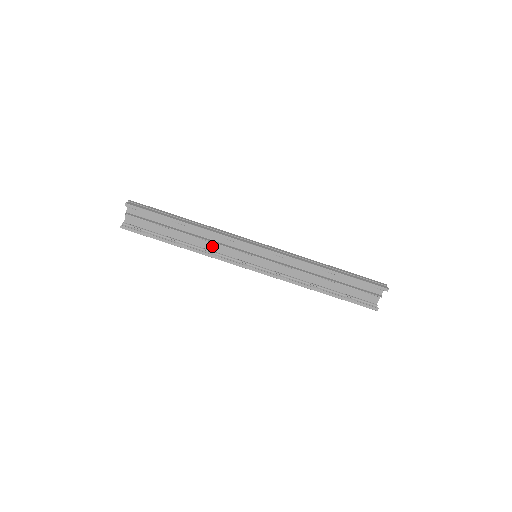
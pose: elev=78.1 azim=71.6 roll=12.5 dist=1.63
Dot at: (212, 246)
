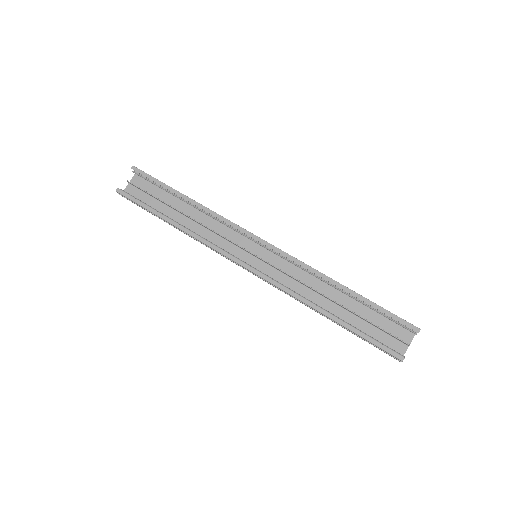
Dot at: (208, 236)
